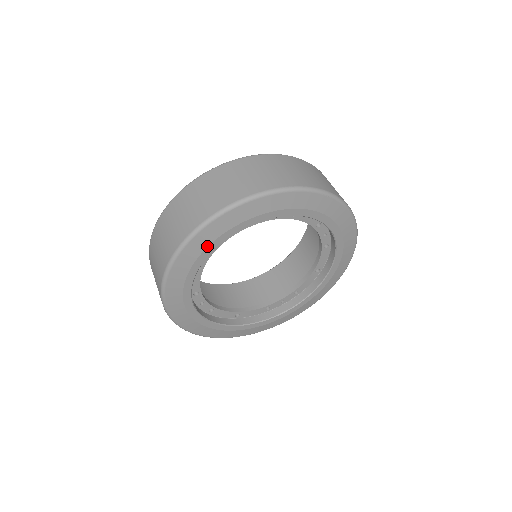
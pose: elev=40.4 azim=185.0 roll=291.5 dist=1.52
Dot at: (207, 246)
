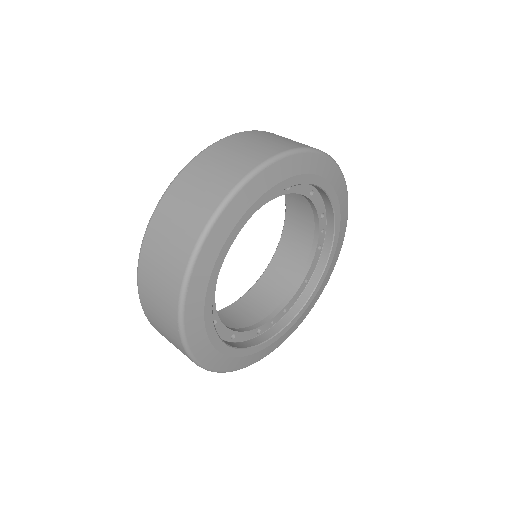
Dot at: (253, 202)
